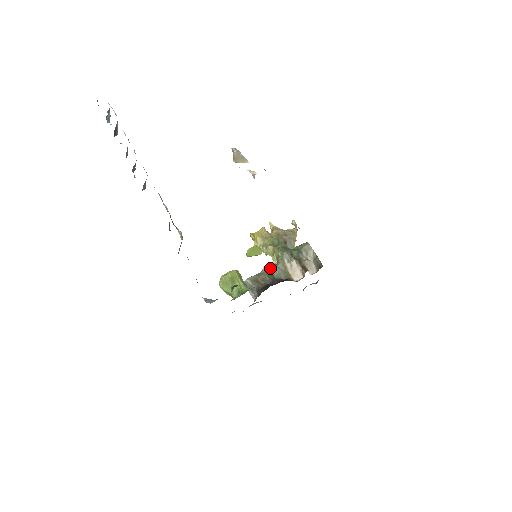
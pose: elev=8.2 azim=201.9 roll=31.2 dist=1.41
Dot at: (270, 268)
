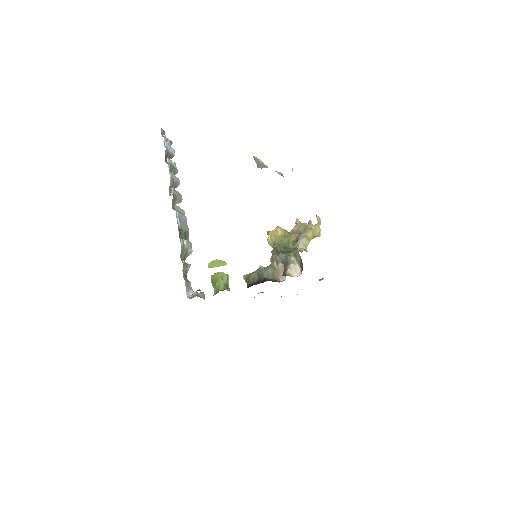
Dot at: (264, 268)
